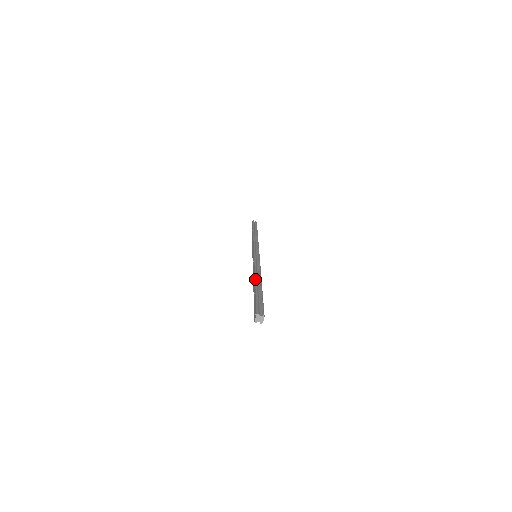
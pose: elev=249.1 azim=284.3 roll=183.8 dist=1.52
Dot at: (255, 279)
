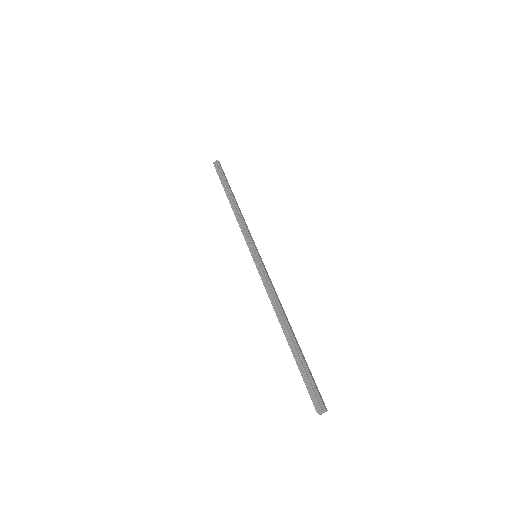
Dot at: occluded
